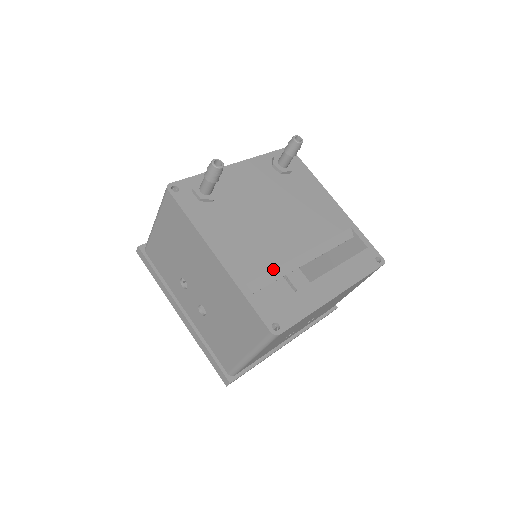
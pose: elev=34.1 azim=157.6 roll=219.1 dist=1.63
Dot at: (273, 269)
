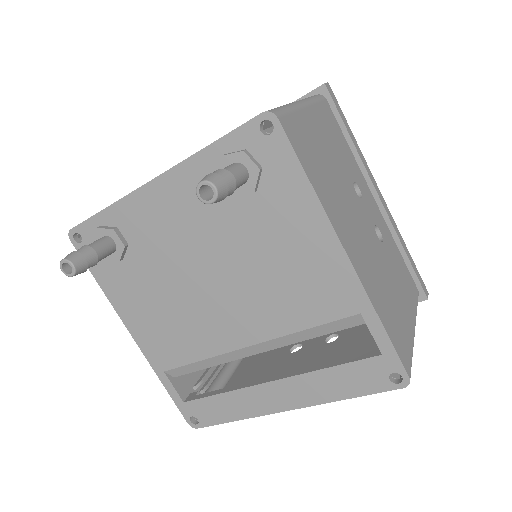
Dot at: (199, 361)
